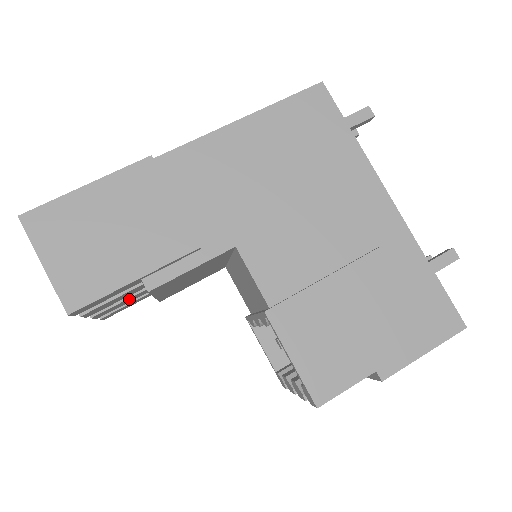
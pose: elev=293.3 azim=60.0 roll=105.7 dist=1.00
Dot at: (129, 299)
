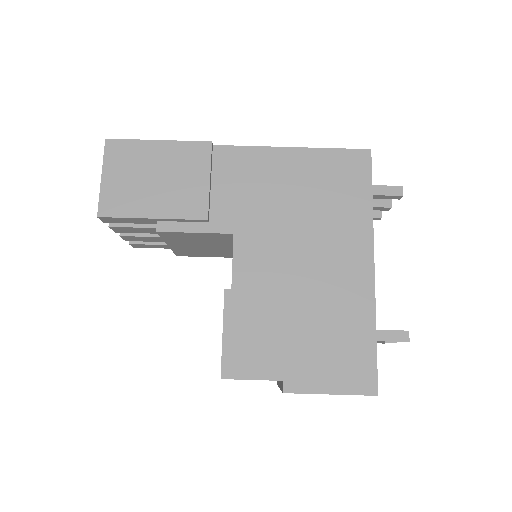
Dot at: (152, 238)
